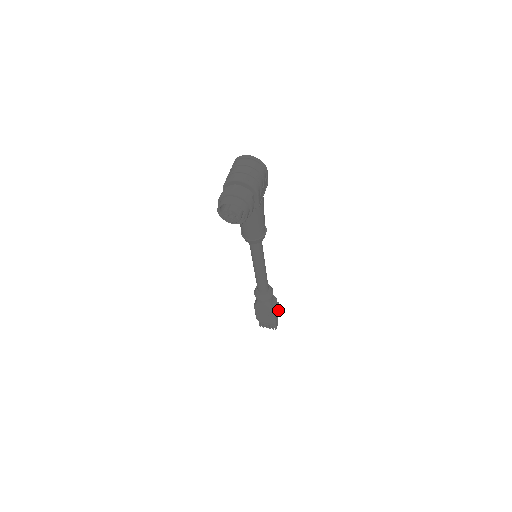
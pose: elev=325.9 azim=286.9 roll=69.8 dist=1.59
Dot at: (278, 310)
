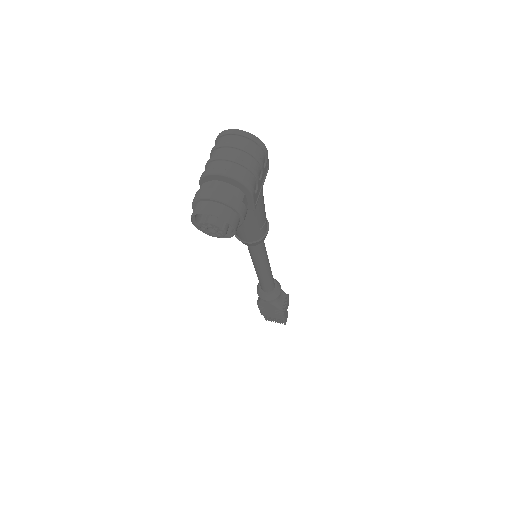
Dot at: (287, 304)
